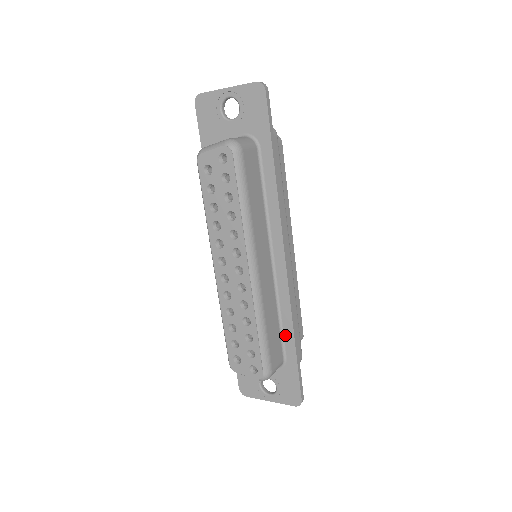
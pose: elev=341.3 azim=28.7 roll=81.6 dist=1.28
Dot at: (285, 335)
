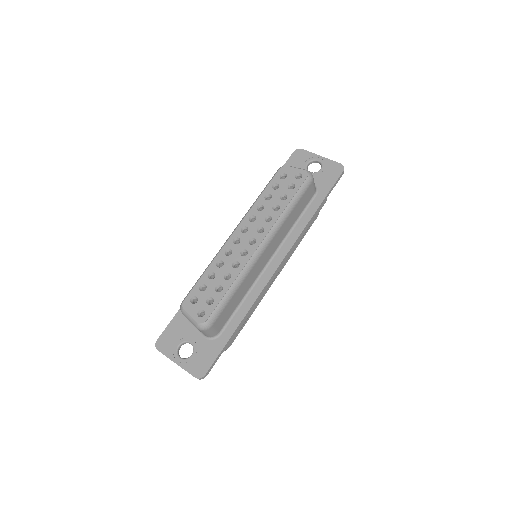
Dot at: (235, 316)
